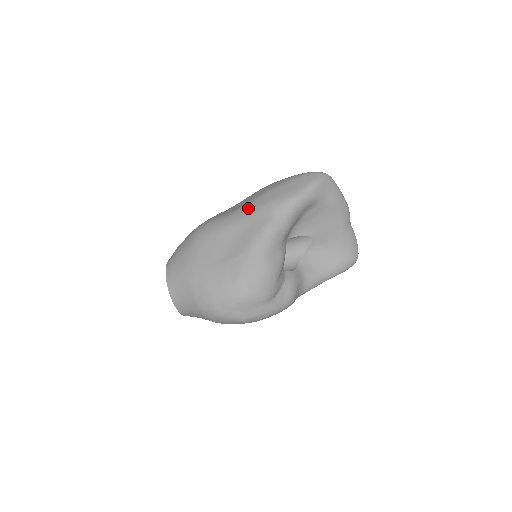
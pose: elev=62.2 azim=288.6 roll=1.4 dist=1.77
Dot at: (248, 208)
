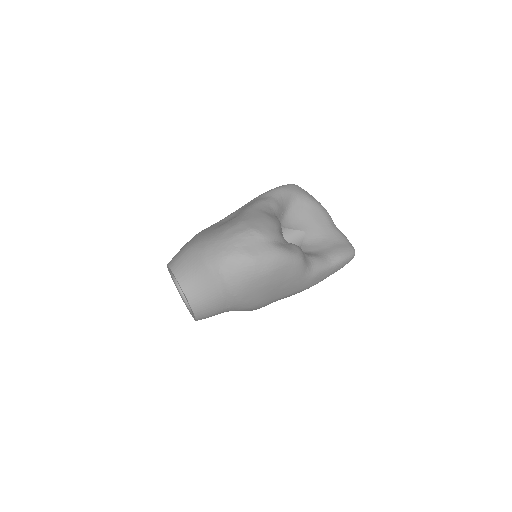
Dot at: occluded
